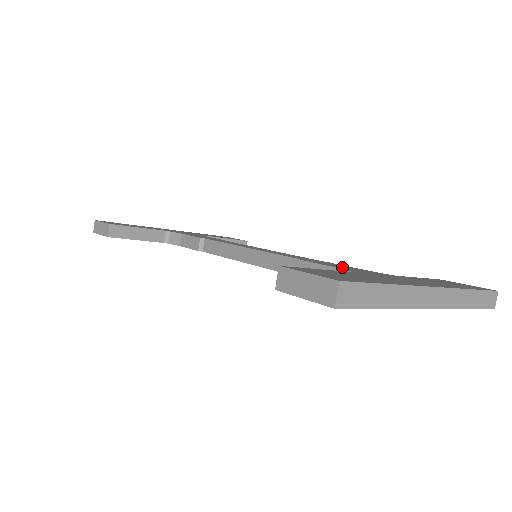
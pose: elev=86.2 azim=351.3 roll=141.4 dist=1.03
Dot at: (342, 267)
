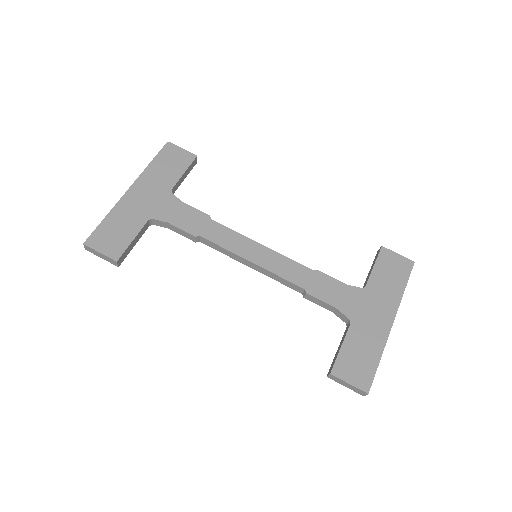
Dot at: (337, 298)
